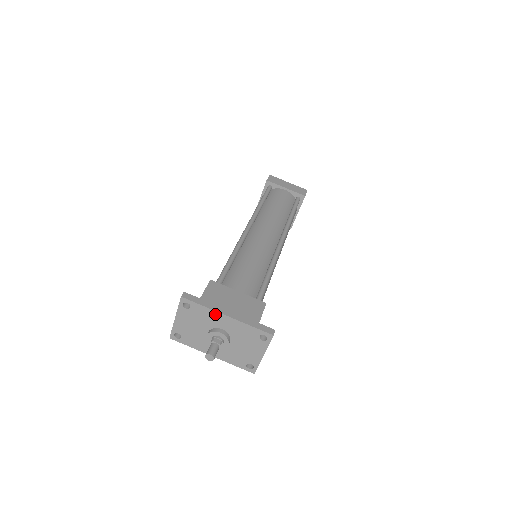
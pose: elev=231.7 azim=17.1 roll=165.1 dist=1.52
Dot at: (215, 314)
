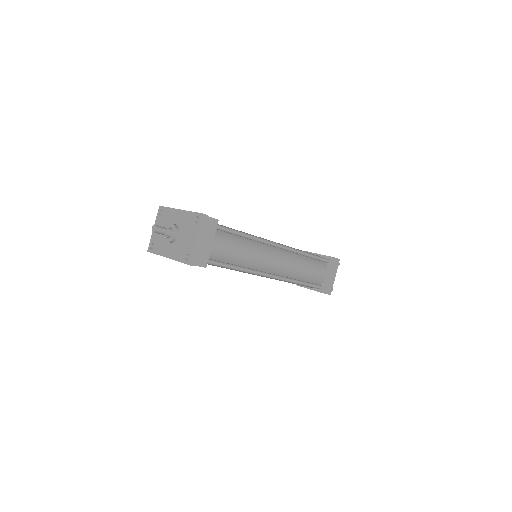
Dot at: (174, 212)
